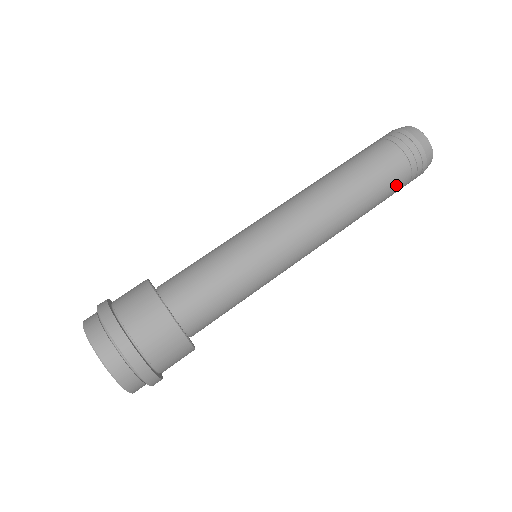
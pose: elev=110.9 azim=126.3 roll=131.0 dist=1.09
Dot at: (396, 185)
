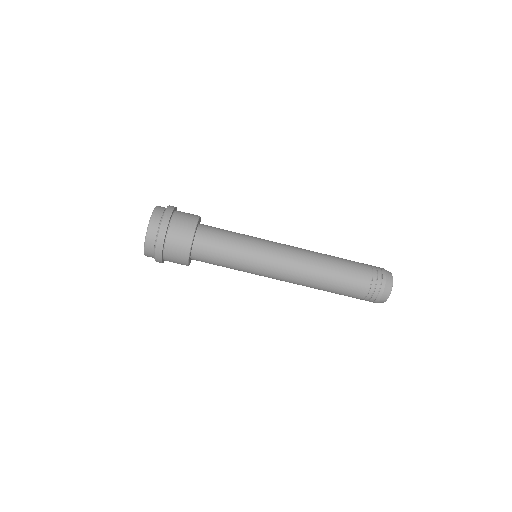
Dot at: (351, 295)
